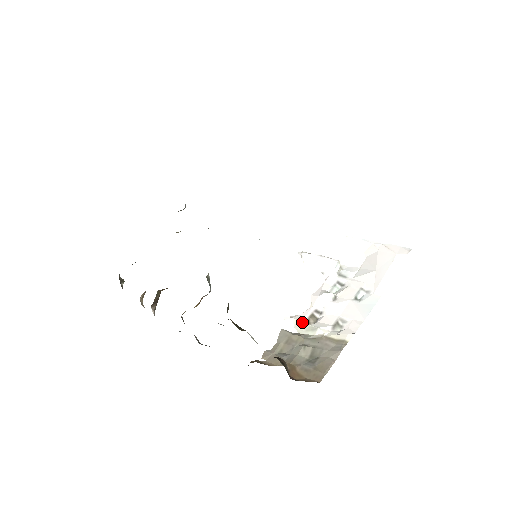
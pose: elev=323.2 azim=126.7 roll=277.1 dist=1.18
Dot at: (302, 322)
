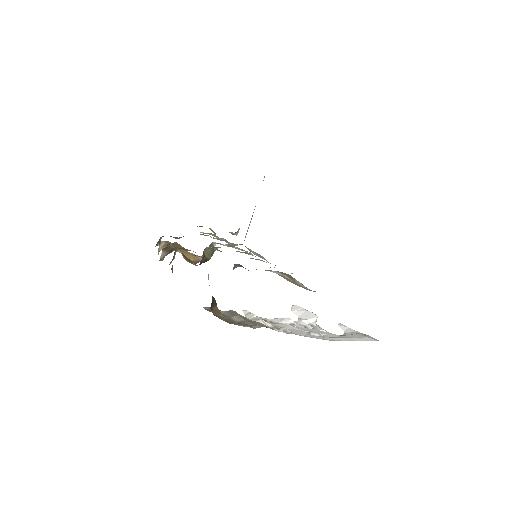
Dot at: occluded
